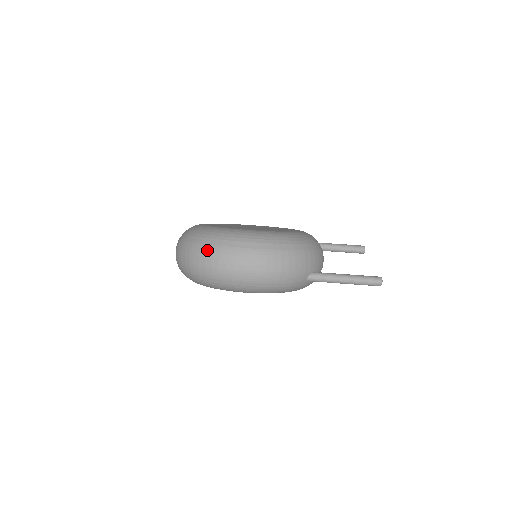
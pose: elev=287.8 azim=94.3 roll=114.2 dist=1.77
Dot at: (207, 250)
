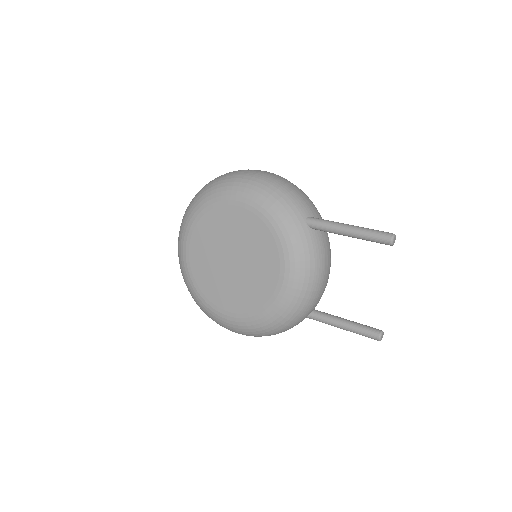
Dot at: occluded
